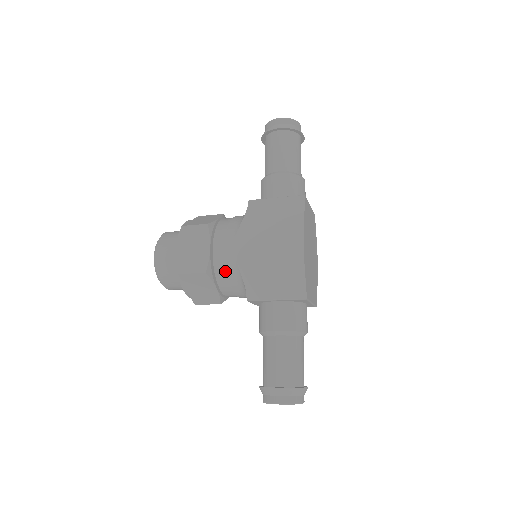
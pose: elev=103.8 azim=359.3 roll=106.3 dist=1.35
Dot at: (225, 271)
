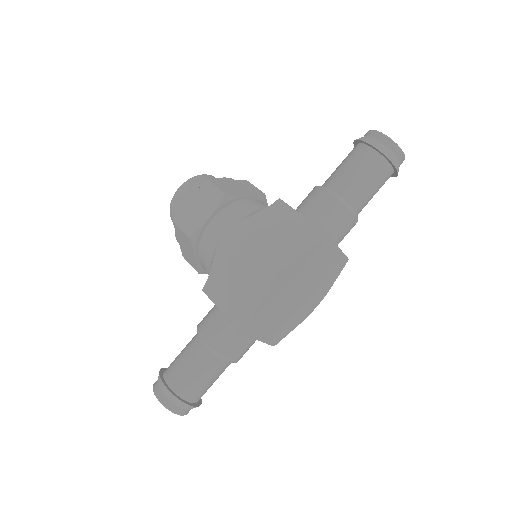
Dot at: (206, 249)
